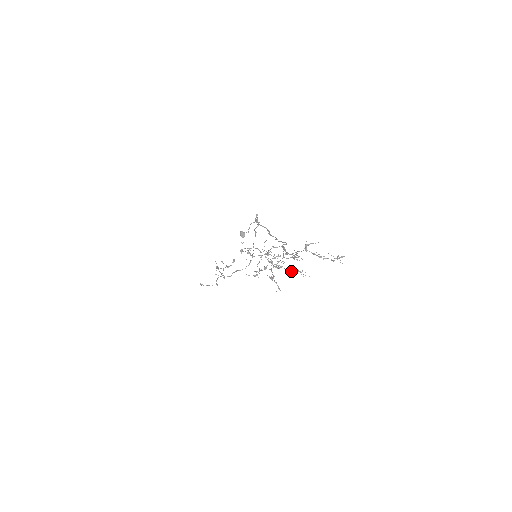
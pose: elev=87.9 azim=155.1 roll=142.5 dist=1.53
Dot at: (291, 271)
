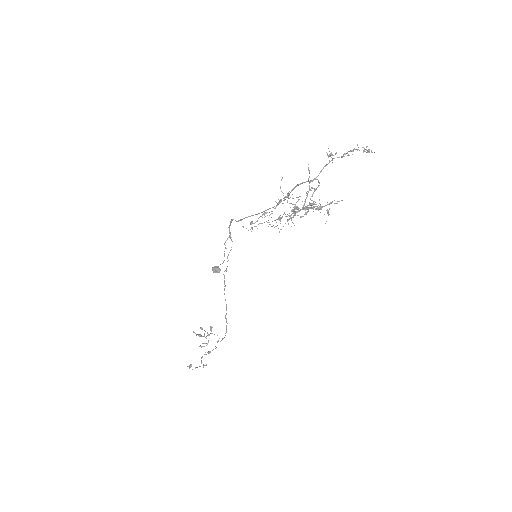
Dot at: (320, 208)
